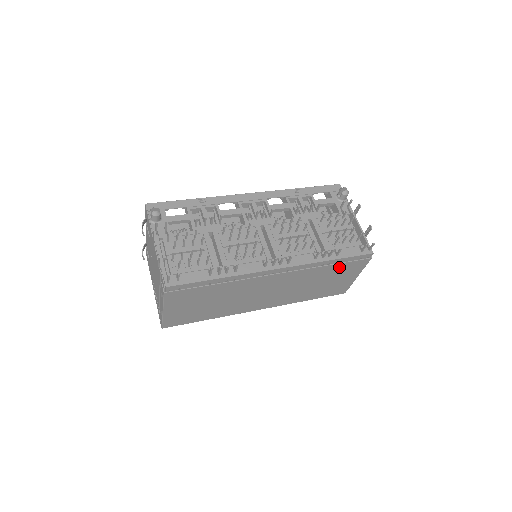
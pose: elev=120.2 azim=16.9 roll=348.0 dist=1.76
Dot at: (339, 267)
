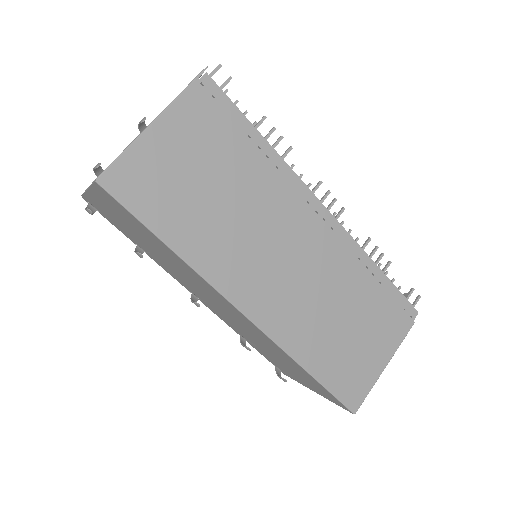
Dot at: (379, 300)
